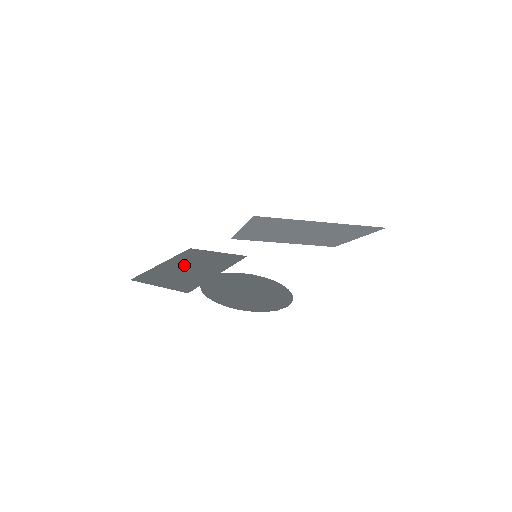
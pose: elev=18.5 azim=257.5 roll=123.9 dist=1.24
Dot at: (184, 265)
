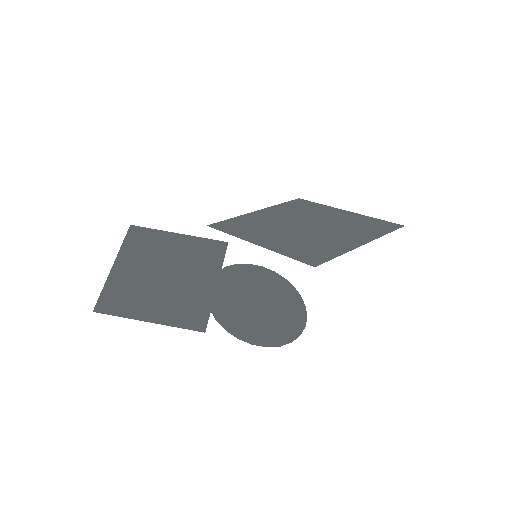
Dot at: (153, 269)
